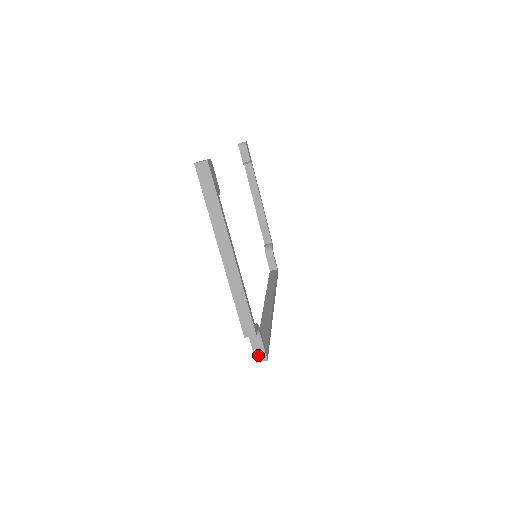
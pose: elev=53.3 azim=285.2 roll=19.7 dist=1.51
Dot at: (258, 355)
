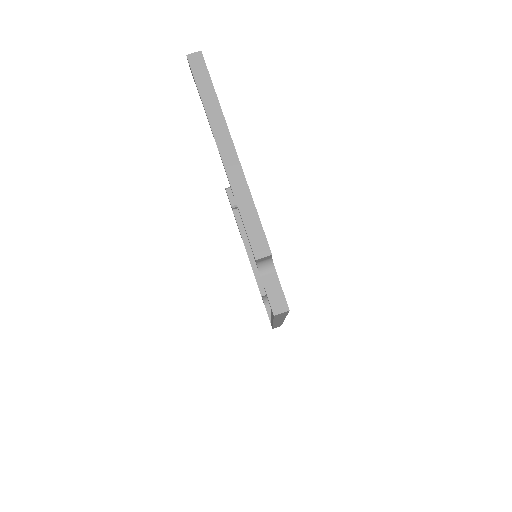
Dot at: (275, 303)
